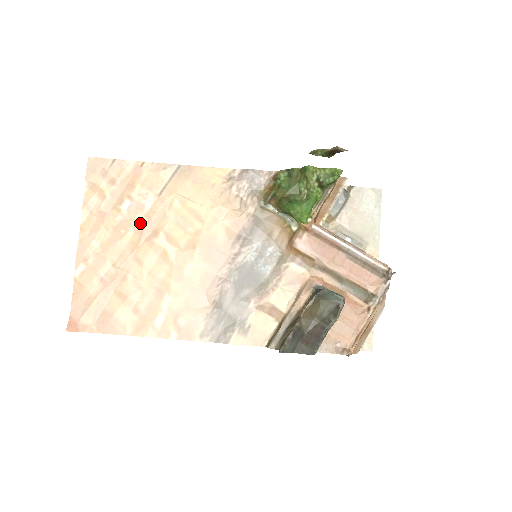
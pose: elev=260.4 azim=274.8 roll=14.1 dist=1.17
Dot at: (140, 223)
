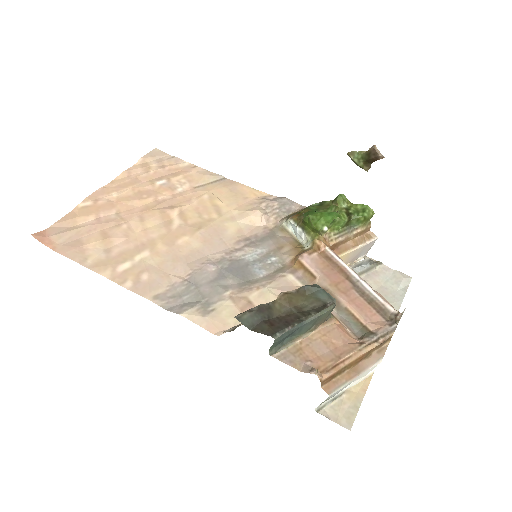
Dot at: (164, 197)
